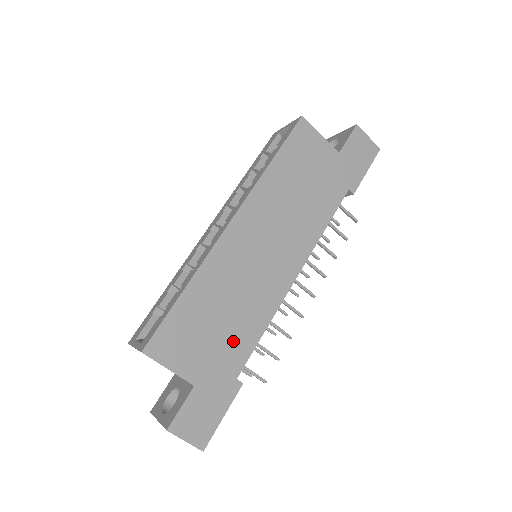
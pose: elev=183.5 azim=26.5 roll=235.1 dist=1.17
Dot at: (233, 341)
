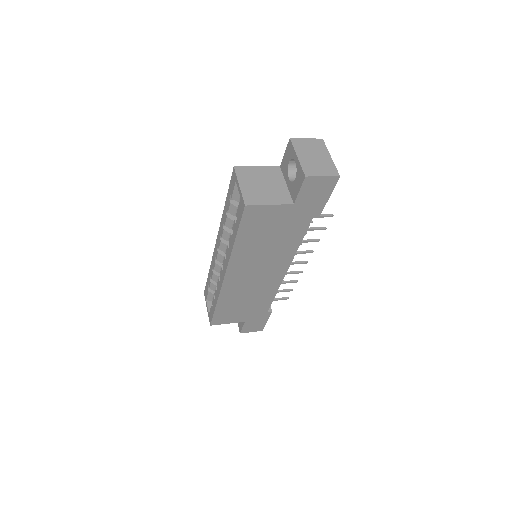
Dot at: (257, 305)
